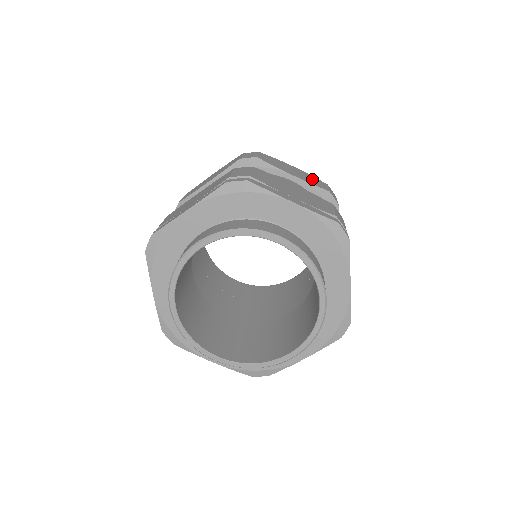
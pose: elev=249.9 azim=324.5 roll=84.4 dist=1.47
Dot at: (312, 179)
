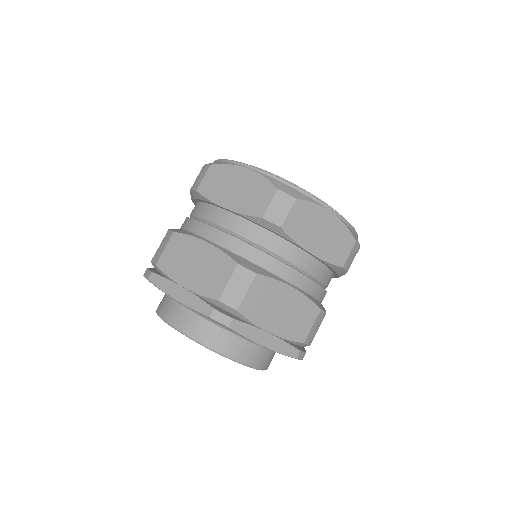
Dot at: (338, 242)
